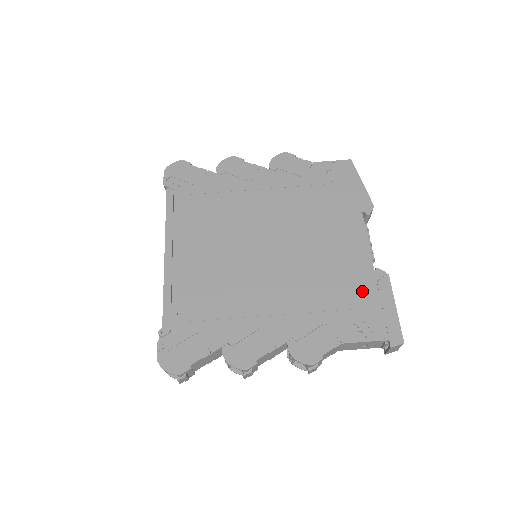
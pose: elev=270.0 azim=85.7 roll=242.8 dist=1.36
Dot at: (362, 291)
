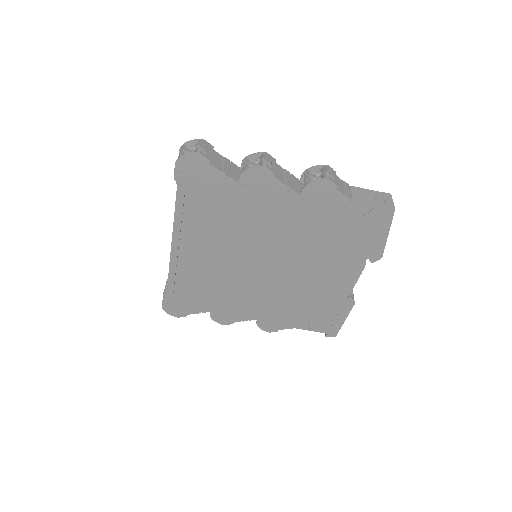
Dot at: (327, 308)
